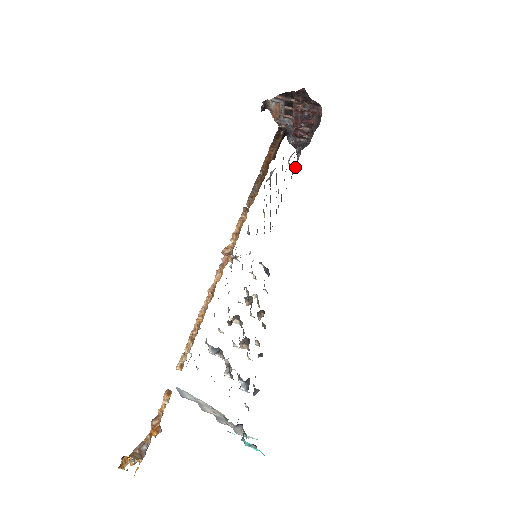
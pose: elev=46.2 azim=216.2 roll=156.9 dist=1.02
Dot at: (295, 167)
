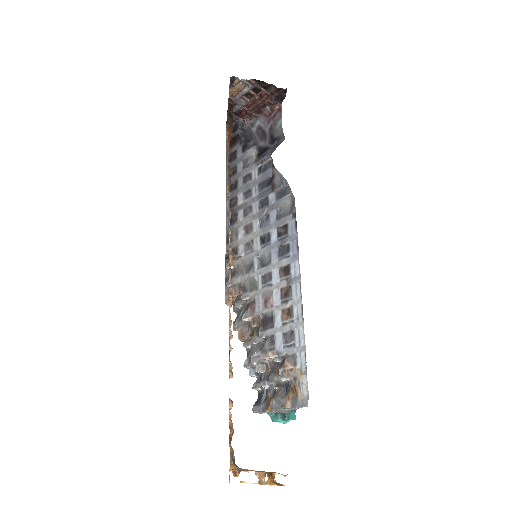
Dot at: (226, 143)
